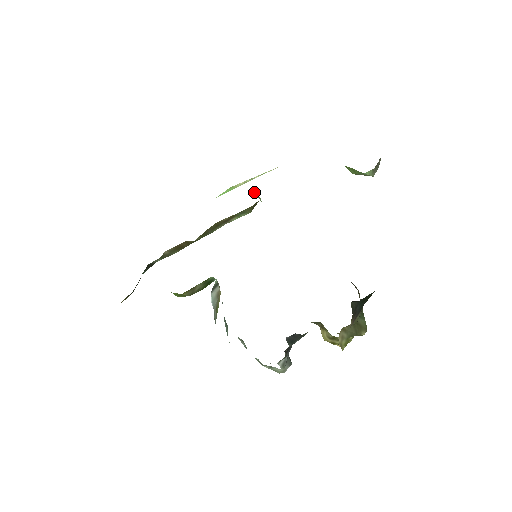
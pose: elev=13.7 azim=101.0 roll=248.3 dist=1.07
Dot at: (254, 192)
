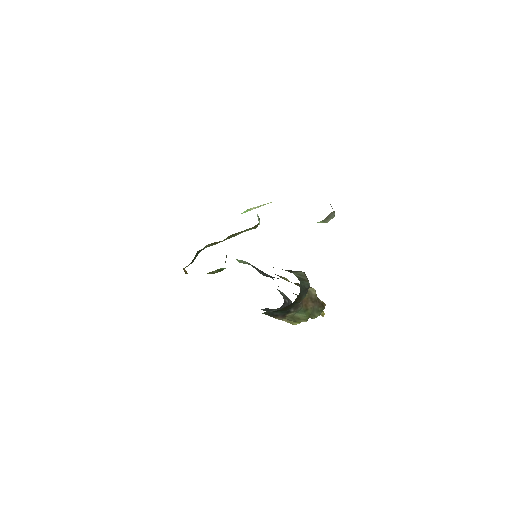
Dot at: occluded
